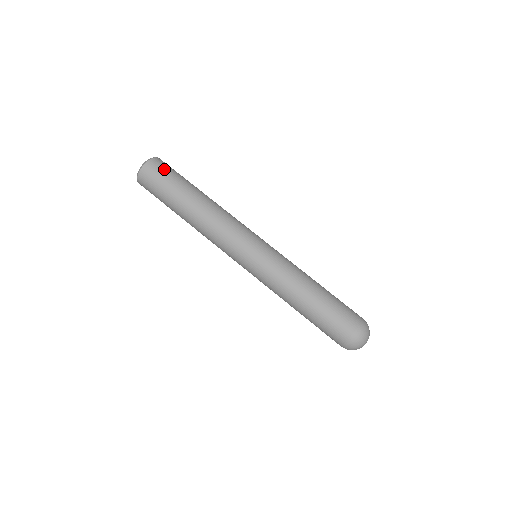
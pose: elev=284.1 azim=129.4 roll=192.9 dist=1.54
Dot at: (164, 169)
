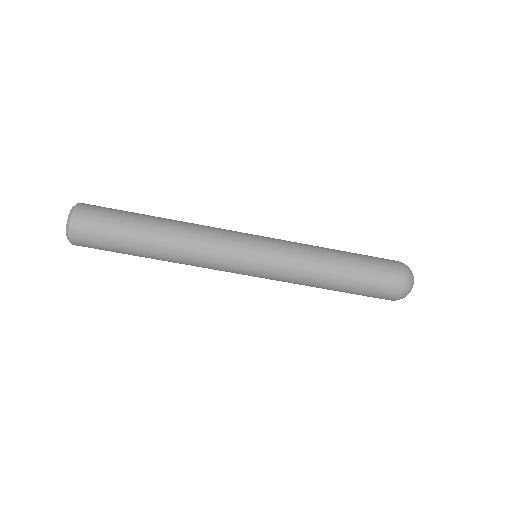
Dot at: (92, 241)
